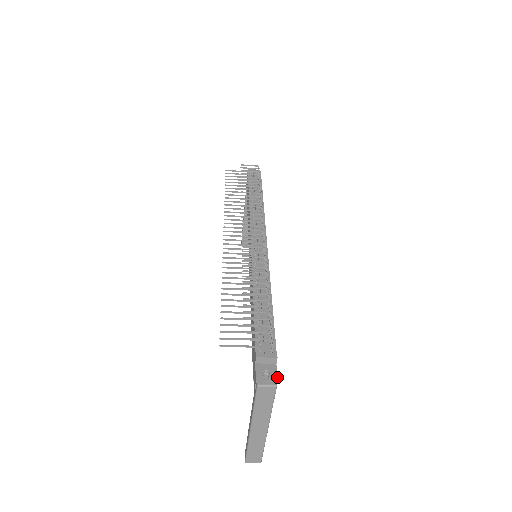
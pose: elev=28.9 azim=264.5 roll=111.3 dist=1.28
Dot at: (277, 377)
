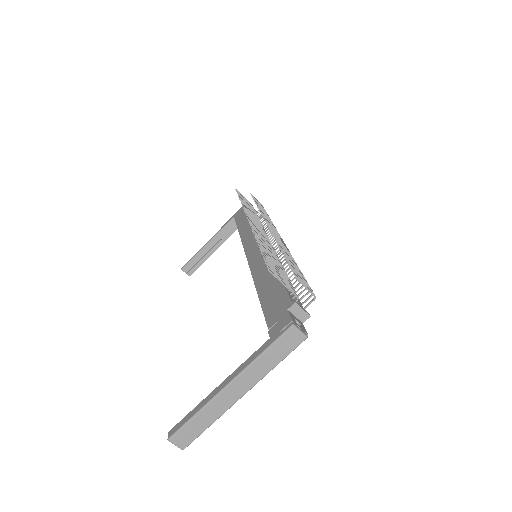
Dot at: occluded
